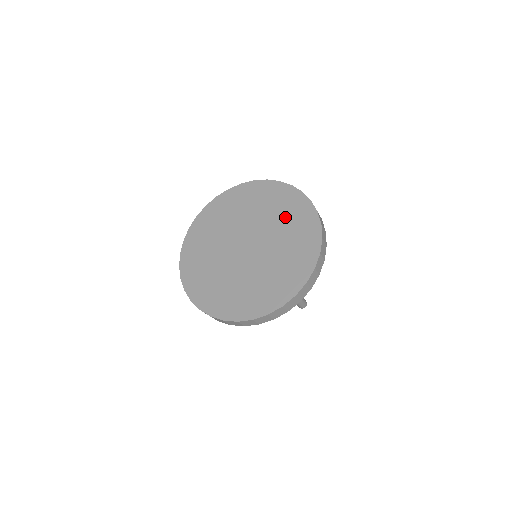
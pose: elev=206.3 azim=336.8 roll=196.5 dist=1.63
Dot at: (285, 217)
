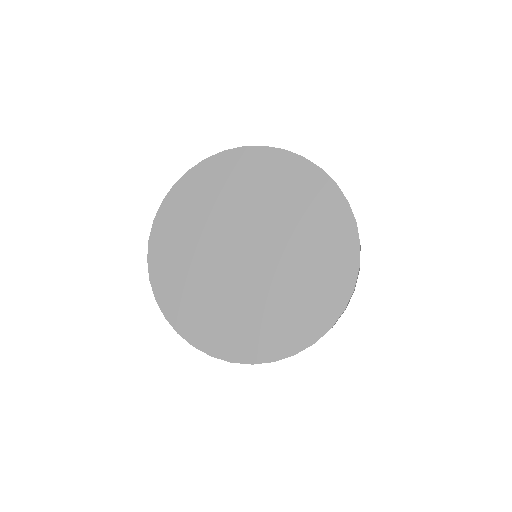
Dot at: (300, 209)
